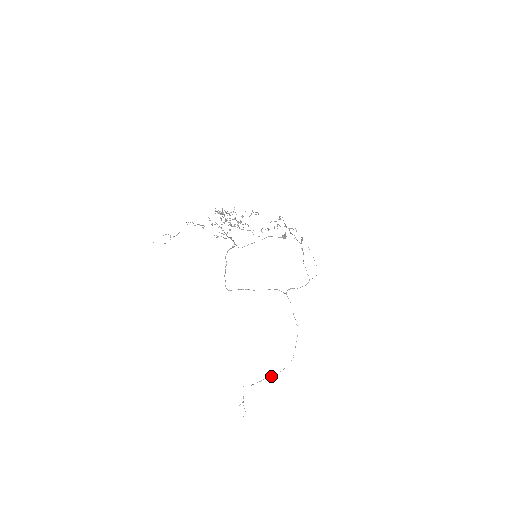
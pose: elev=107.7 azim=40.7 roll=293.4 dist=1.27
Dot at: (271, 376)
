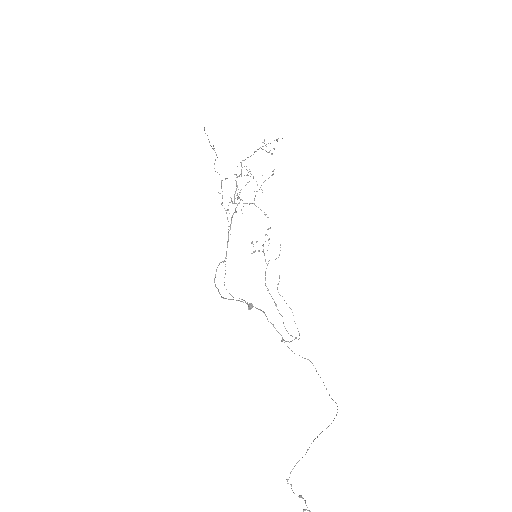
Dot at: occluded
